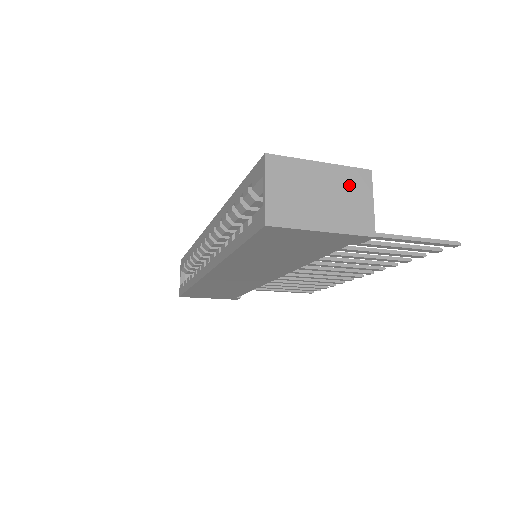
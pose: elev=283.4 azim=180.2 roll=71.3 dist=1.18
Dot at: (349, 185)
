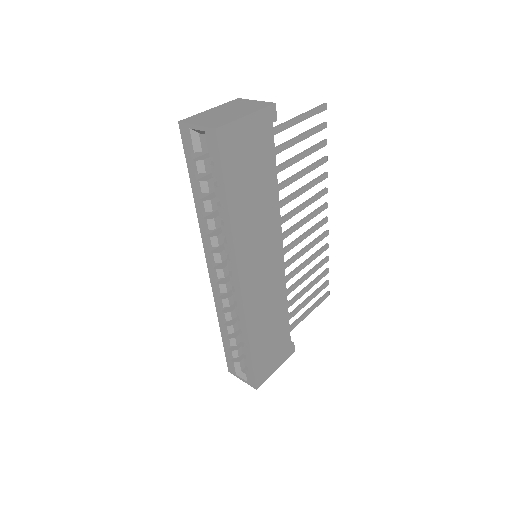
Dot at: (235, 105)
